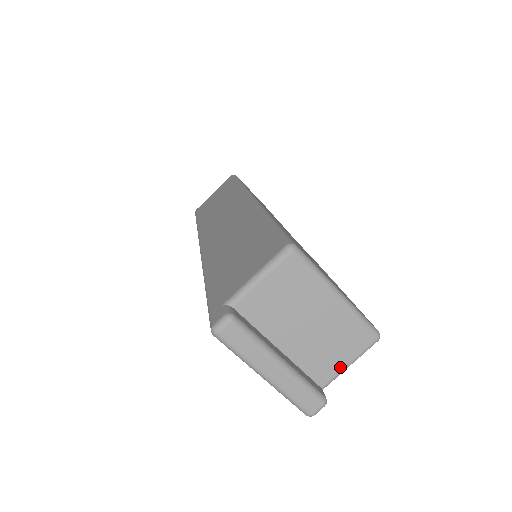
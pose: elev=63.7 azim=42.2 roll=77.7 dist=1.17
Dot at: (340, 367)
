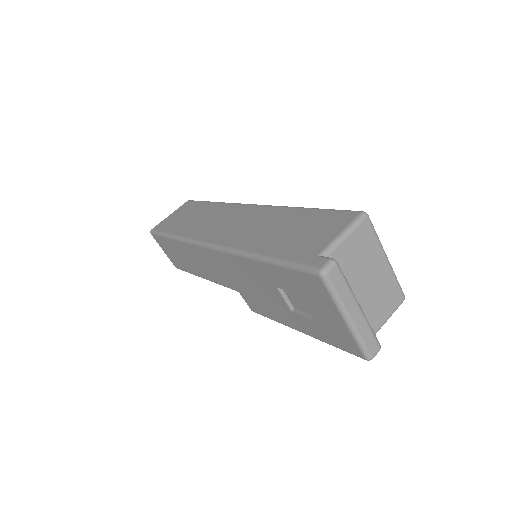
Dot at: (382, 321)
